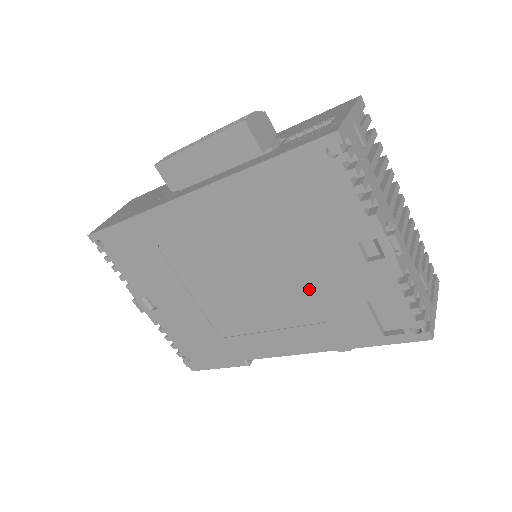
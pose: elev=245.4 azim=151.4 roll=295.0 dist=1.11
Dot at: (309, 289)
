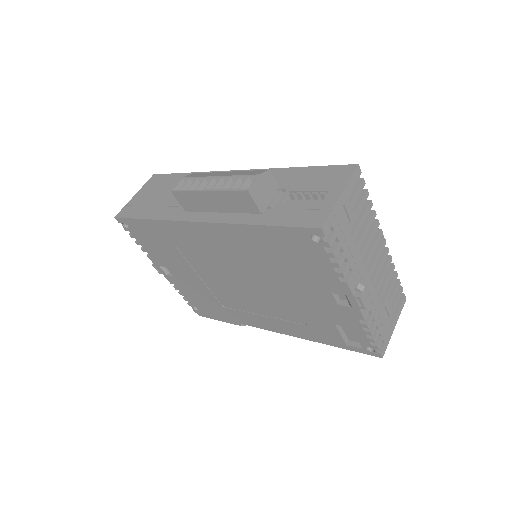
Dot at: (293, 304)
